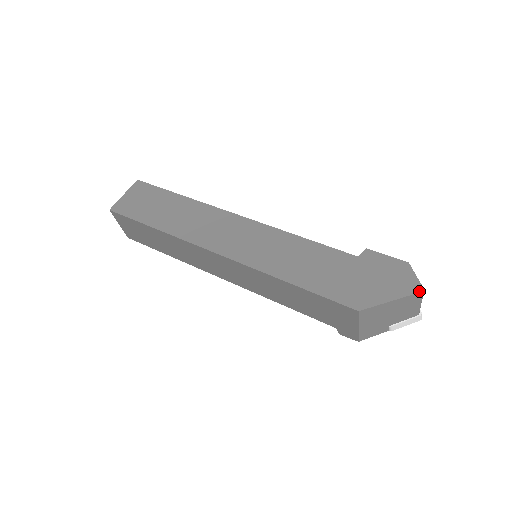
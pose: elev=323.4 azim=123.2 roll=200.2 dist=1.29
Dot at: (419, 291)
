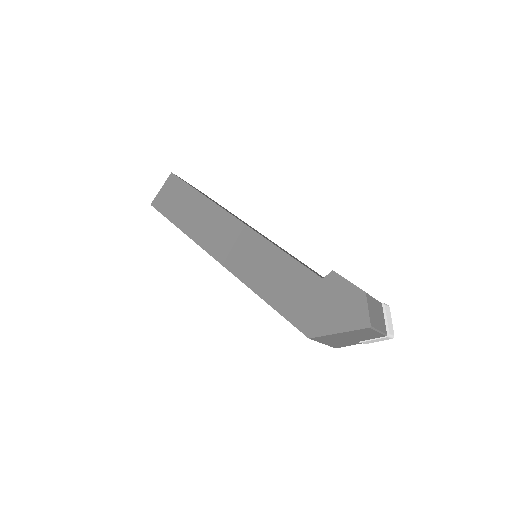
Dot at: (365, 327)
